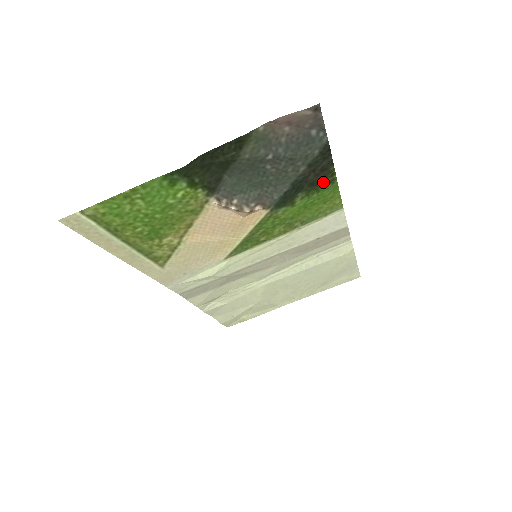
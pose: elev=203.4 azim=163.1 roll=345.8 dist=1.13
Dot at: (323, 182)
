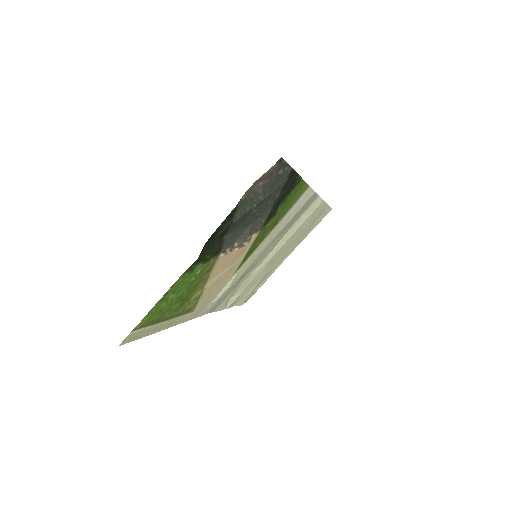
Dot at: (293, 187)
